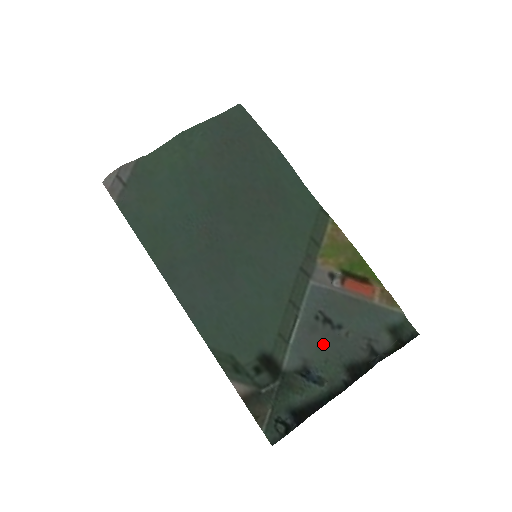
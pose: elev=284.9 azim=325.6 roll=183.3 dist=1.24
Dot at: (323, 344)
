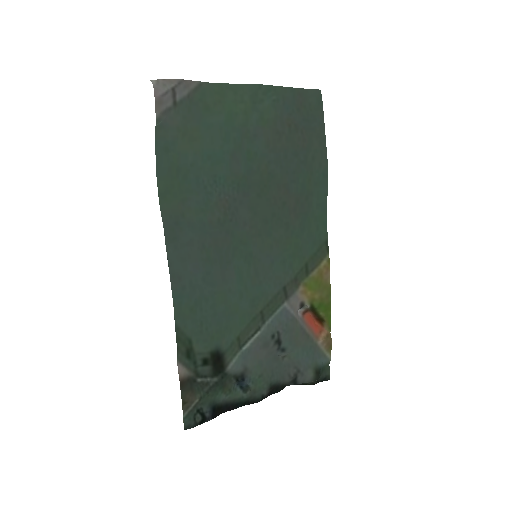
Dot at: (266, 360)
